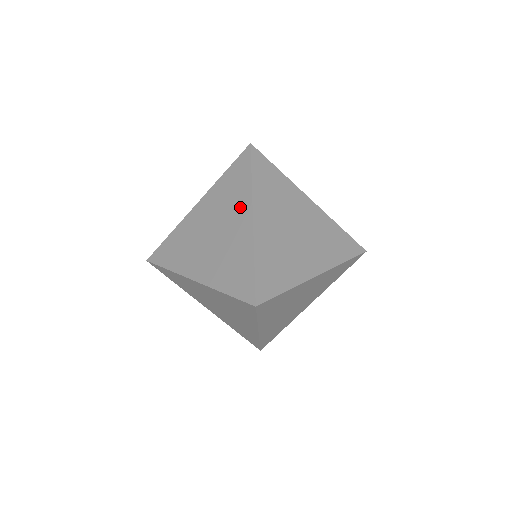
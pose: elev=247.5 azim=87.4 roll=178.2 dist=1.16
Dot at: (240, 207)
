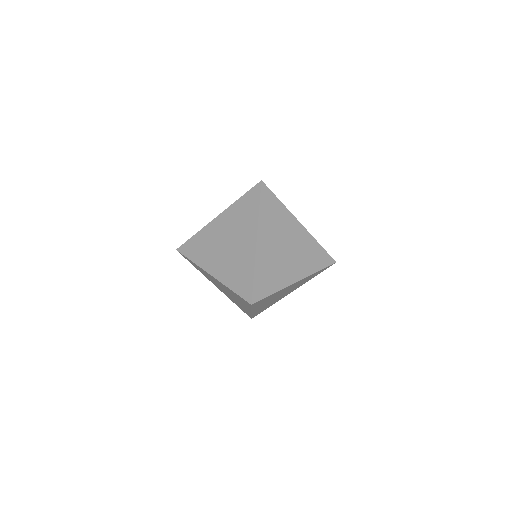
Dot at: occluded
